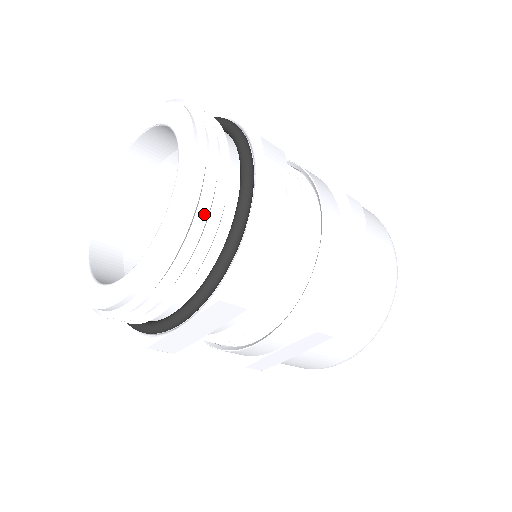
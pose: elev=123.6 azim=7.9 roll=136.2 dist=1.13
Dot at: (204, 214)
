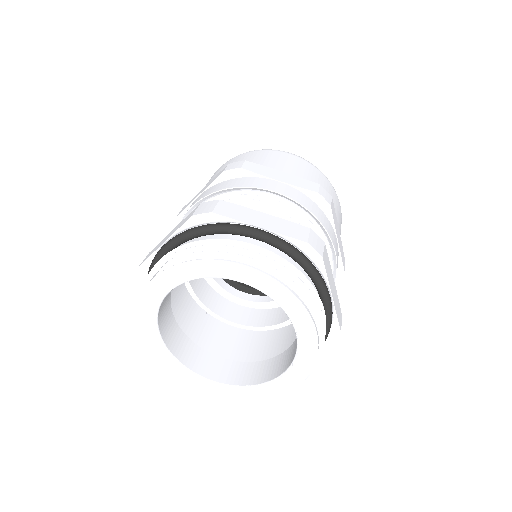
Dot at: occluded
